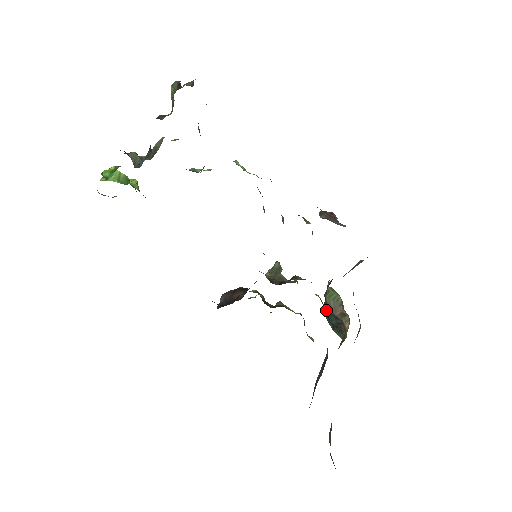
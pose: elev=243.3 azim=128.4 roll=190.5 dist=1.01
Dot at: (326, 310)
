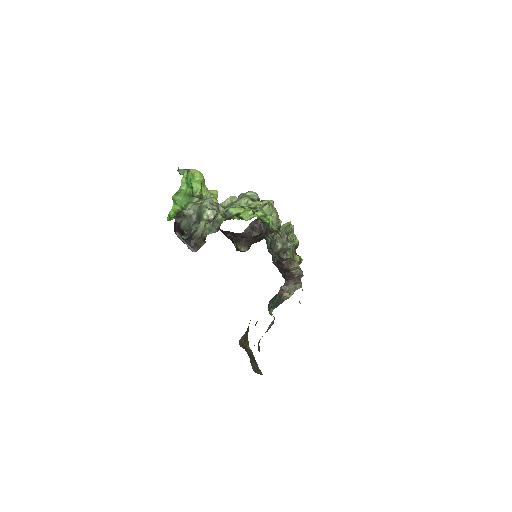
Dot at: (274, 298)
